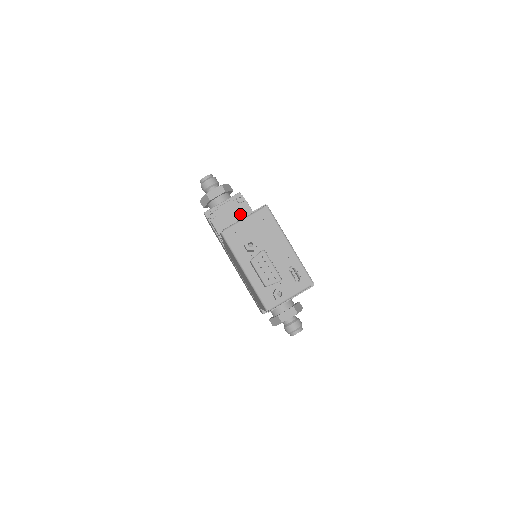
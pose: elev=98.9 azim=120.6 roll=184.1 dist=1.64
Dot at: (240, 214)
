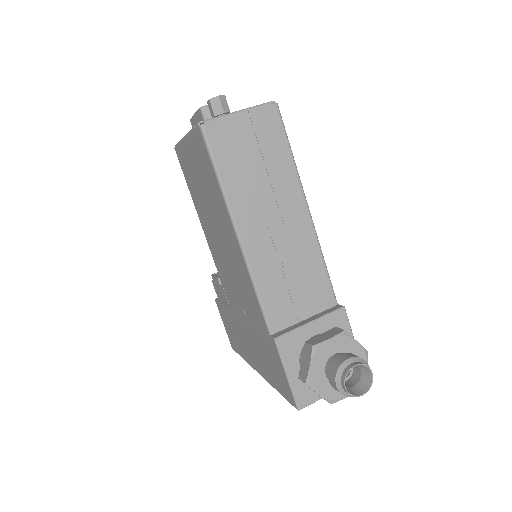
Dot at: occluded
